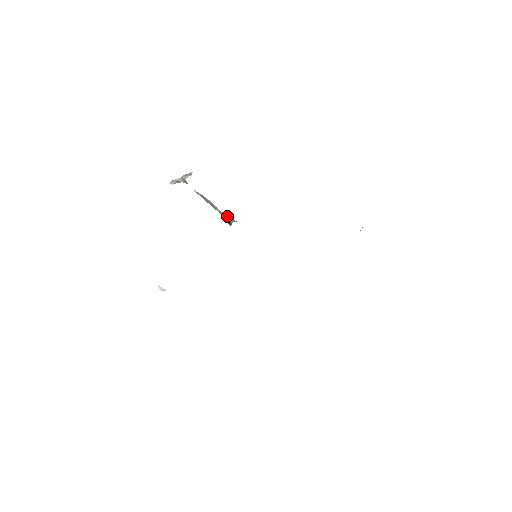
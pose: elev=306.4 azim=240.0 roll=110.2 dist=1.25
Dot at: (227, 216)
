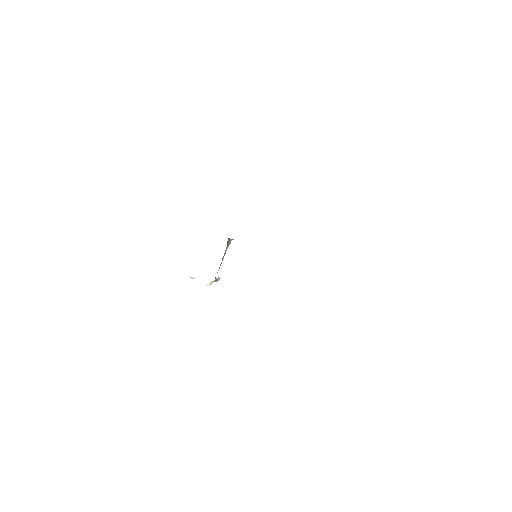
Dot at: occluded
